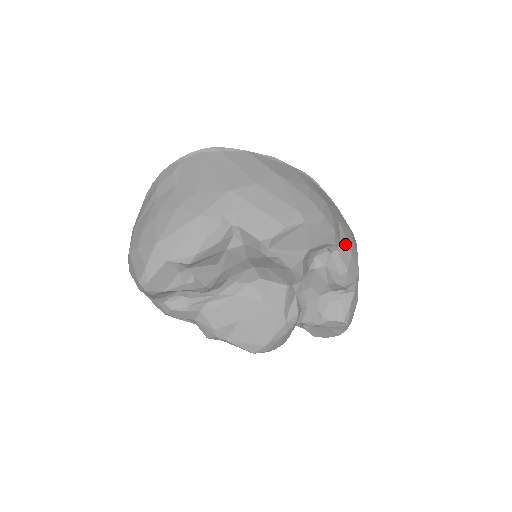
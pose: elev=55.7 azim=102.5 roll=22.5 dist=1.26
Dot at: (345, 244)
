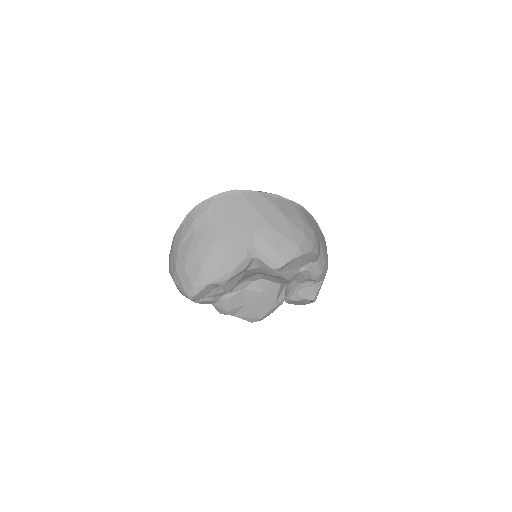
Dot at: (322, 255)
